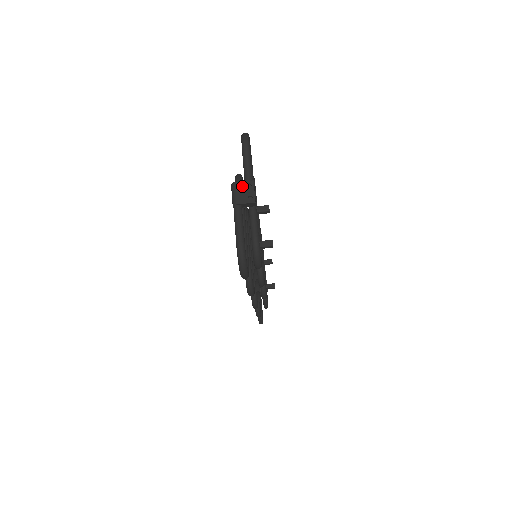
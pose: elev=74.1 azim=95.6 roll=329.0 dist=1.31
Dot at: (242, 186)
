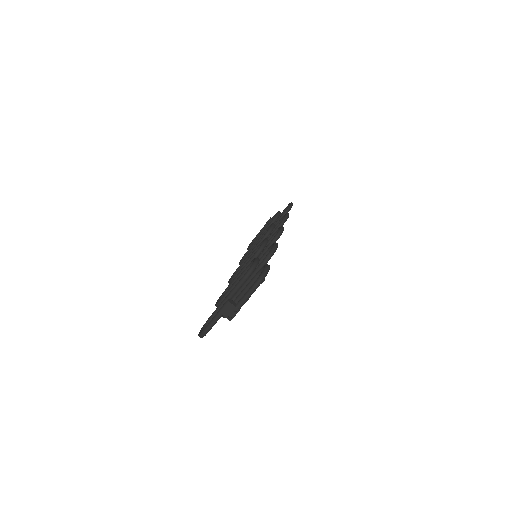
Dot at: (231, 308)
